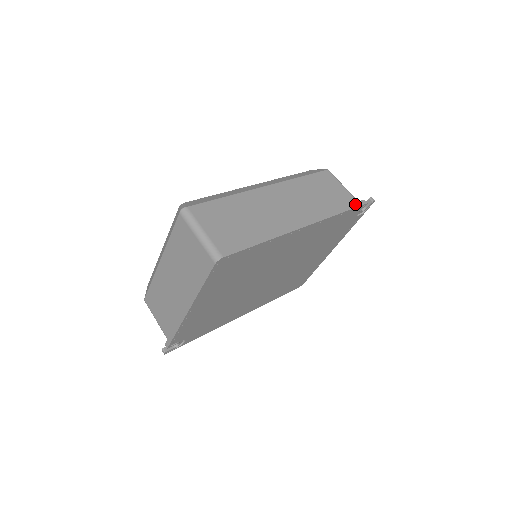
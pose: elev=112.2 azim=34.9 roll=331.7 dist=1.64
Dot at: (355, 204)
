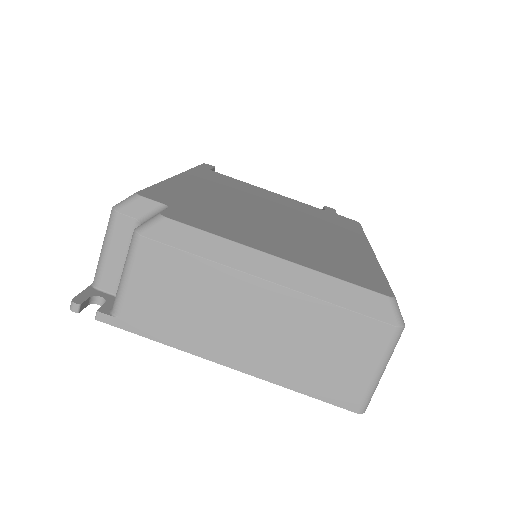
Dot at: occluded
